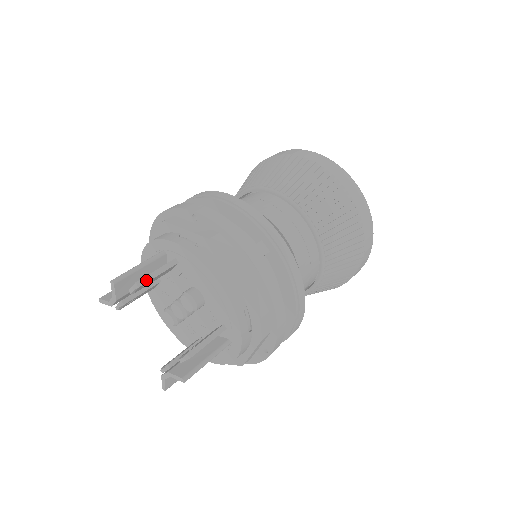
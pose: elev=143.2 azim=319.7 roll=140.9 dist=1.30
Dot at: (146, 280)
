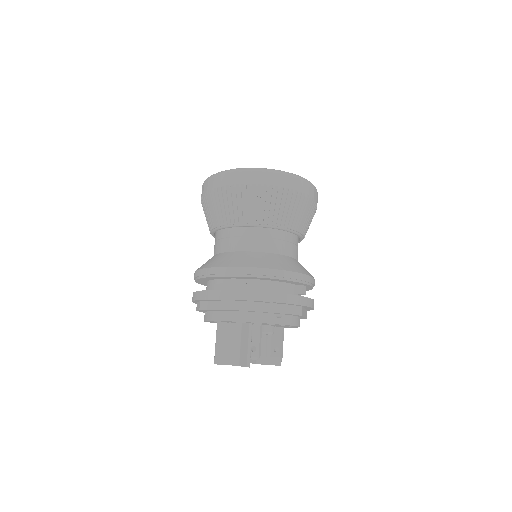
Dot at: (260, 351)
